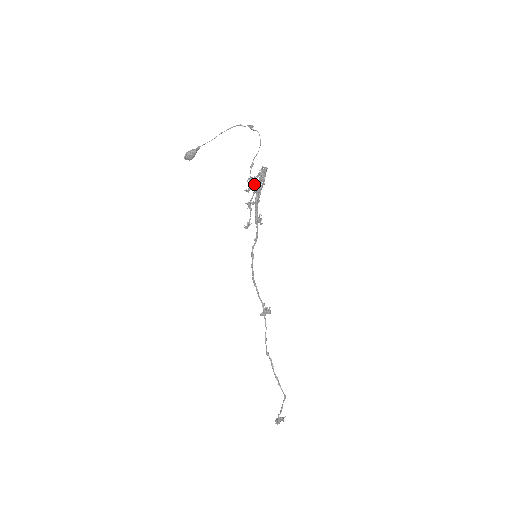
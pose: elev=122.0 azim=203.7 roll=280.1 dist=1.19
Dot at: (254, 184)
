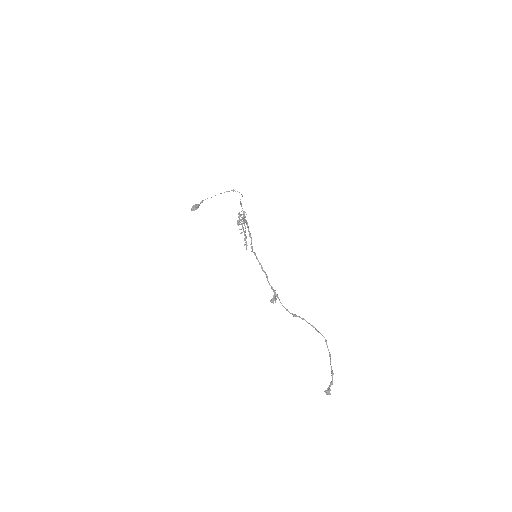
Dot at: (237, 224)
